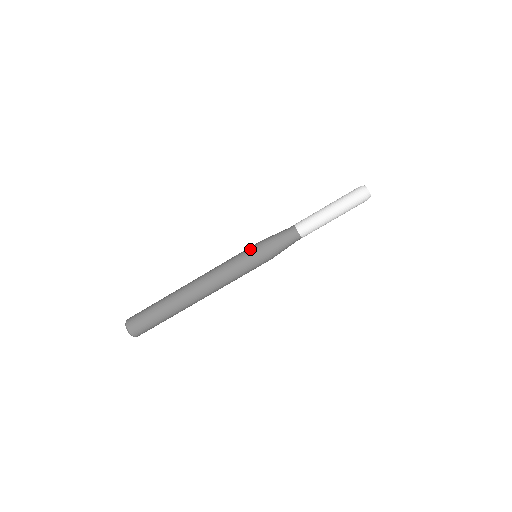
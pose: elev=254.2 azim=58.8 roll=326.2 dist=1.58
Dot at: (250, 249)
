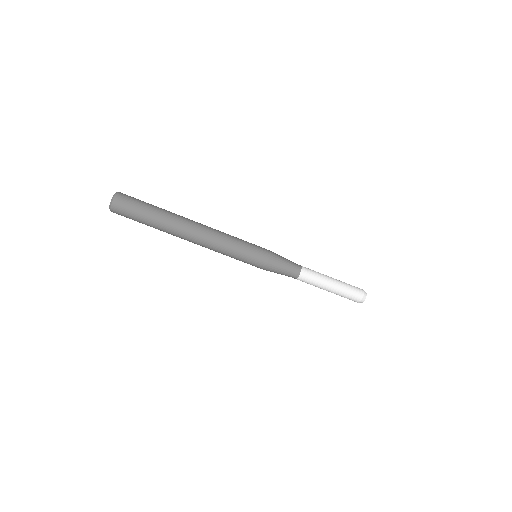
Dot at: (259, 248)
